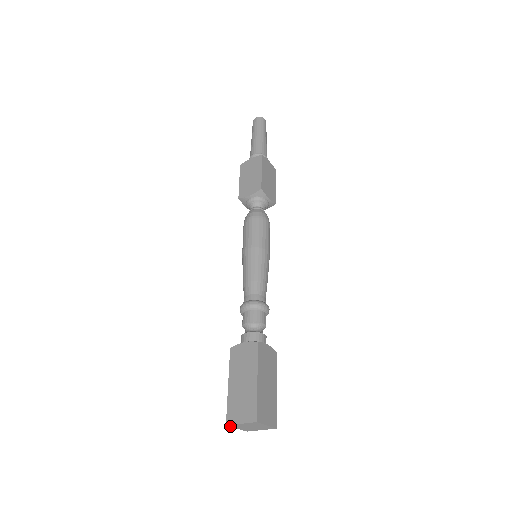
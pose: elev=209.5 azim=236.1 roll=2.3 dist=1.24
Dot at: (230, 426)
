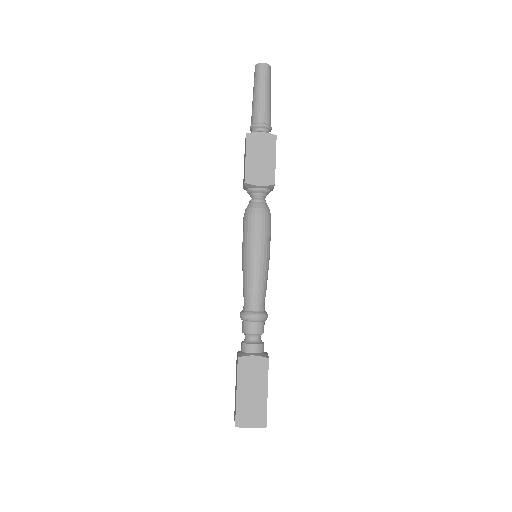
Dot at: (236, 425)
